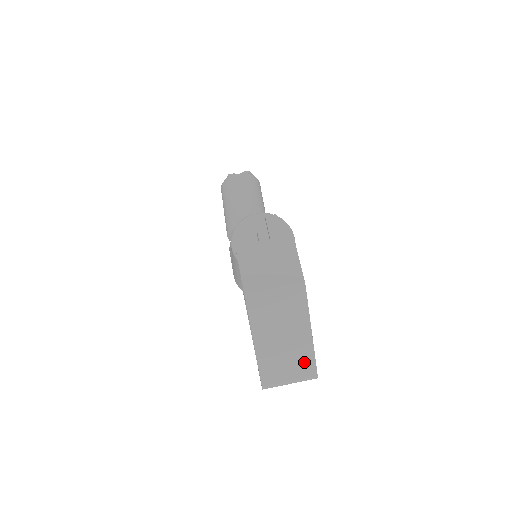
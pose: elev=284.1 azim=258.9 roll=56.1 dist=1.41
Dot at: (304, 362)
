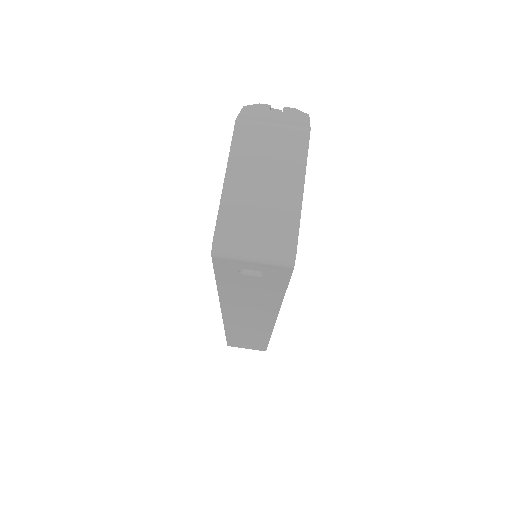
Dot at: (283, 225)
